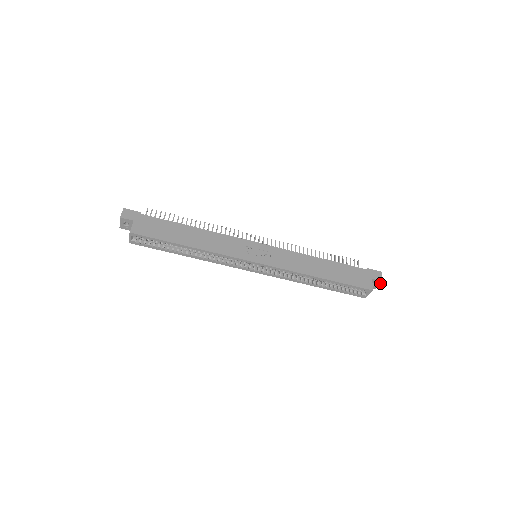
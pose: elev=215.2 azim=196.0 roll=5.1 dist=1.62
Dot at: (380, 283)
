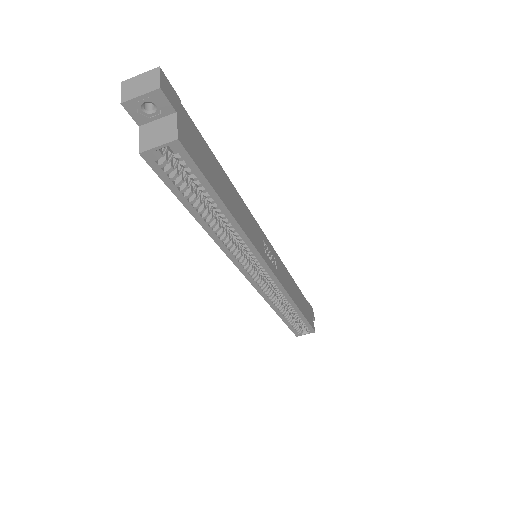
Dot at: occluded
